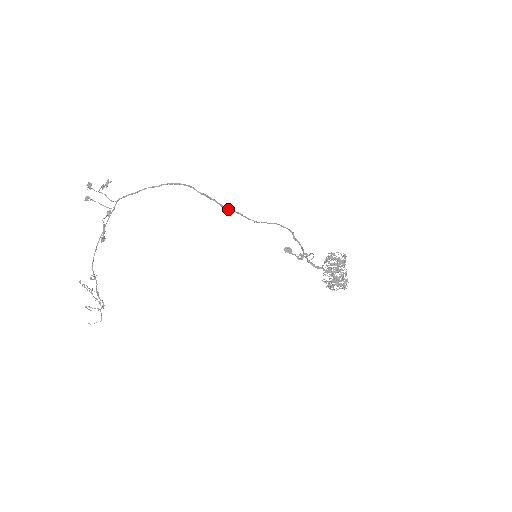
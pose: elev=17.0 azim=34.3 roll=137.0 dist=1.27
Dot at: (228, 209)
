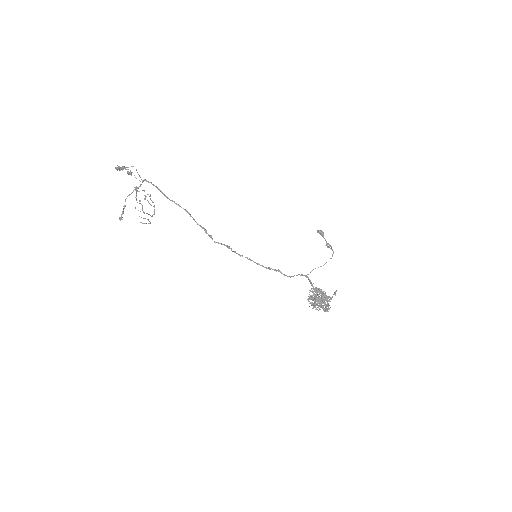
Dot at: (215, 242)
